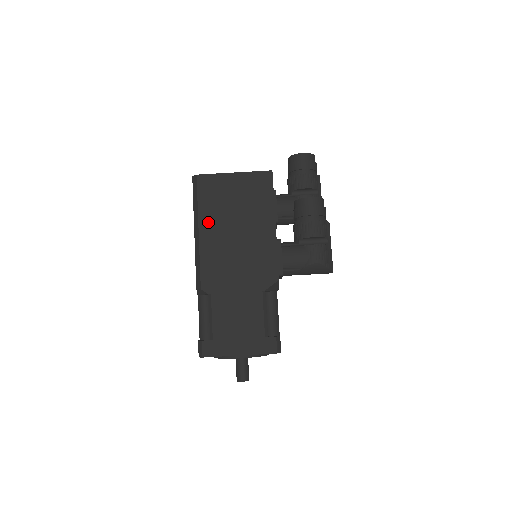
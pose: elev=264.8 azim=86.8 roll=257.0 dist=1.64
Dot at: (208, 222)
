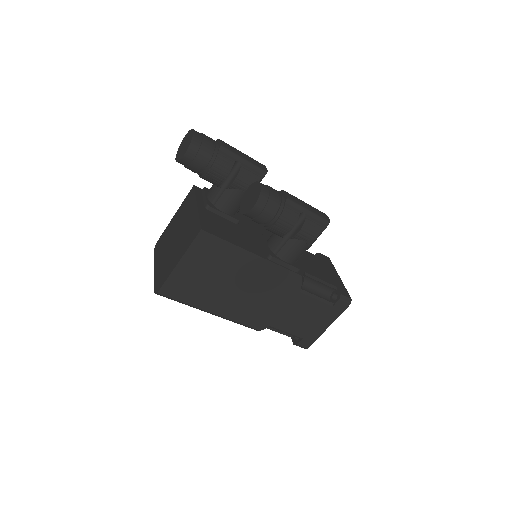
Dot at: (210, 304)
